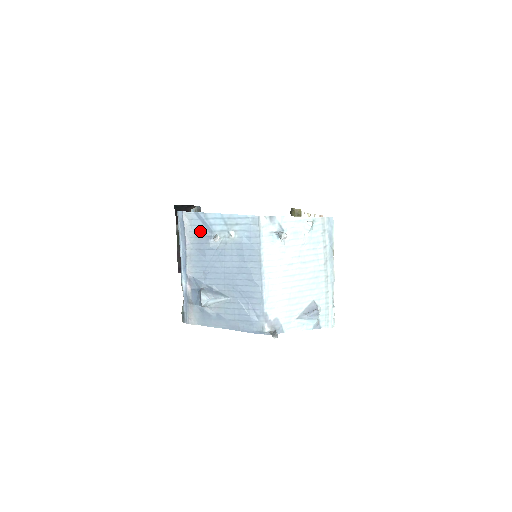
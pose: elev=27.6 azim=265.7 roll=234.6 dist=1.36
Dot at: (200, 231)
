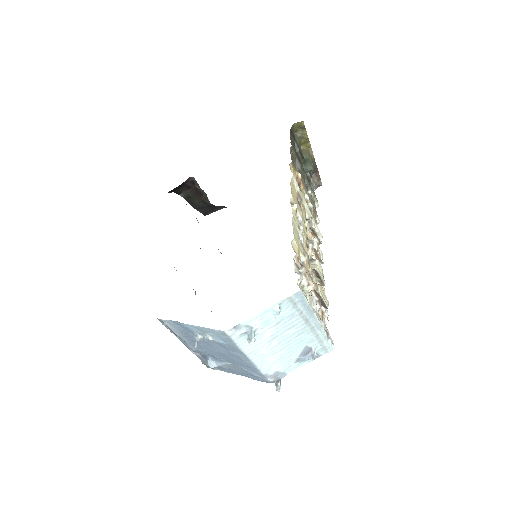
Dot at: (183, 330)
